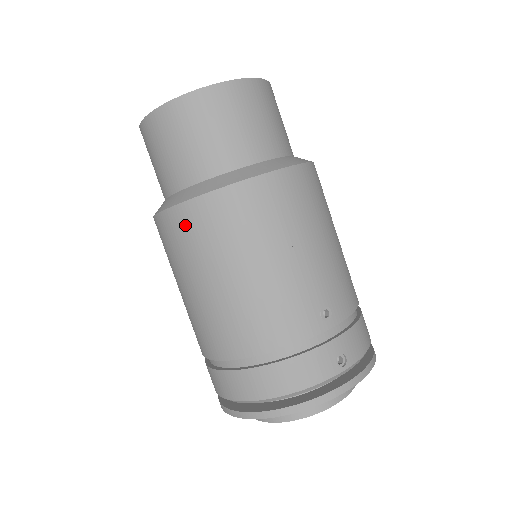
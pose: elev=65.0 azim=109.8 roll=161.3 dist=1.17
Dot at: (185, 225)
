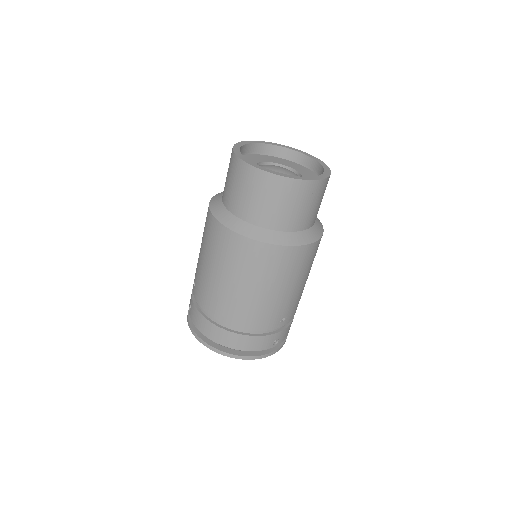
Dot at: (239, 248)
